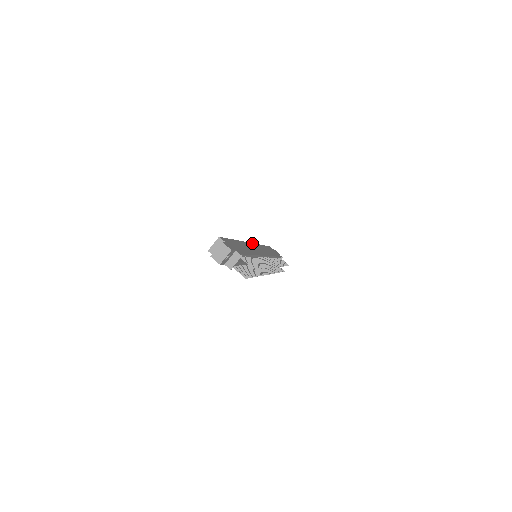
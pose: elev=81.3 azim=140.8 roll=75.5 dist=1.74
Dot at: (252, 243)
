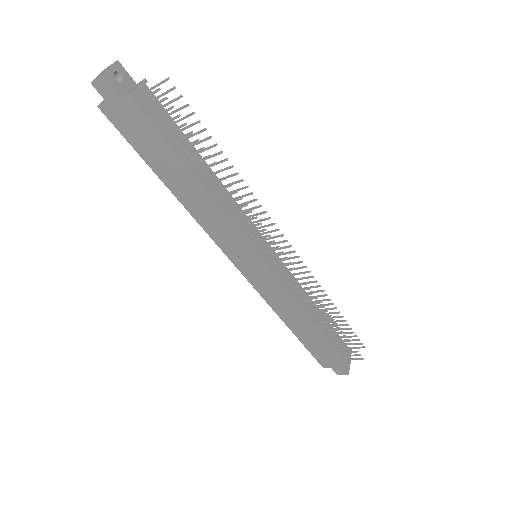
Dot at: occluded
